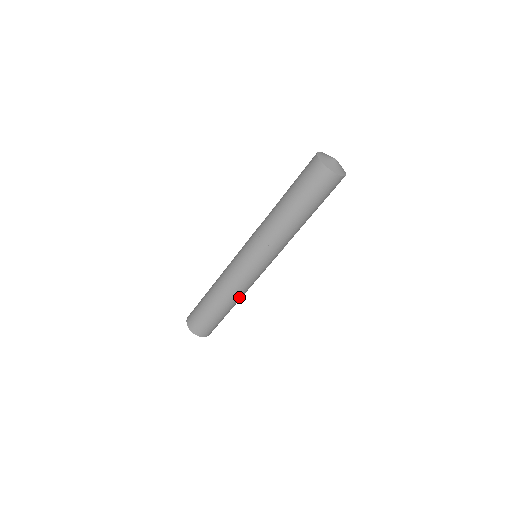
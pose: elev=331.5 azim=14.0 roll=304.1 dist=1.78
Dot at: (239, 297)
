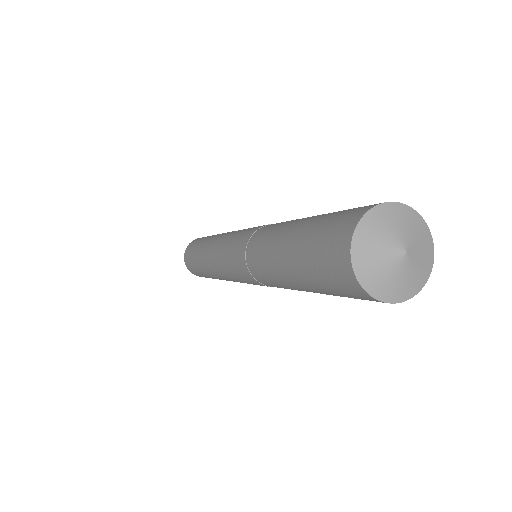
Dot at: occluded
